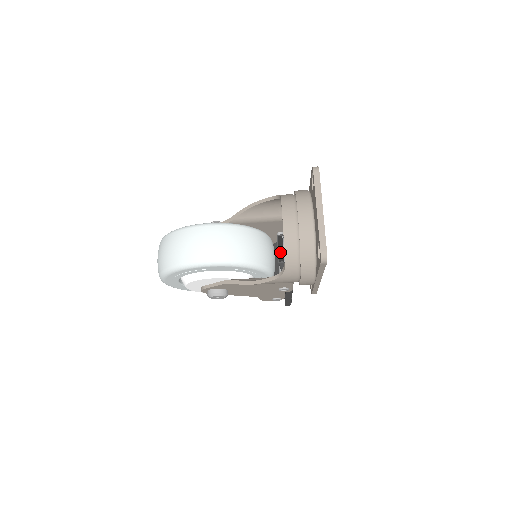
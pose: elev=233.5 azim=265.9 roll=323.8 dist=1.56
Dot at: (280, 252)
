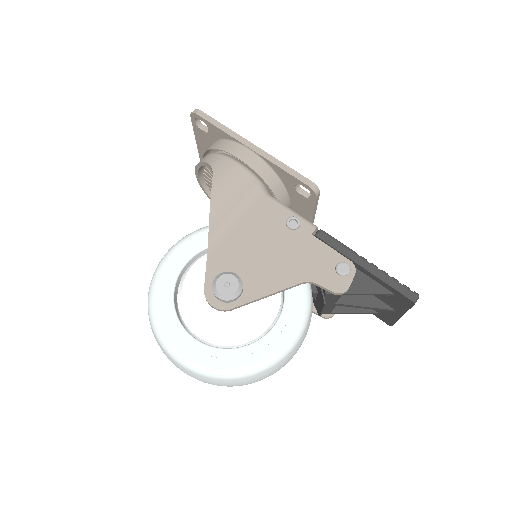
Dot at: occluded
